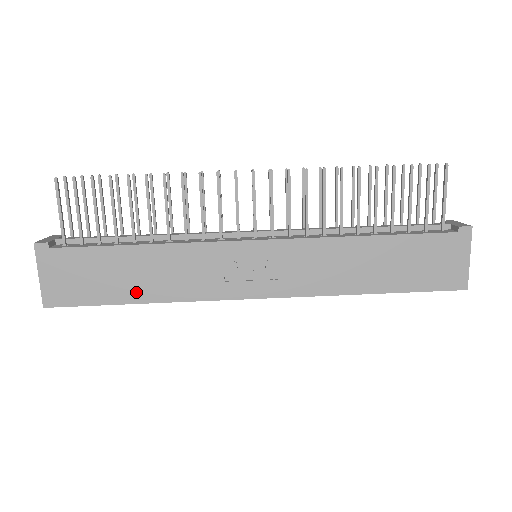
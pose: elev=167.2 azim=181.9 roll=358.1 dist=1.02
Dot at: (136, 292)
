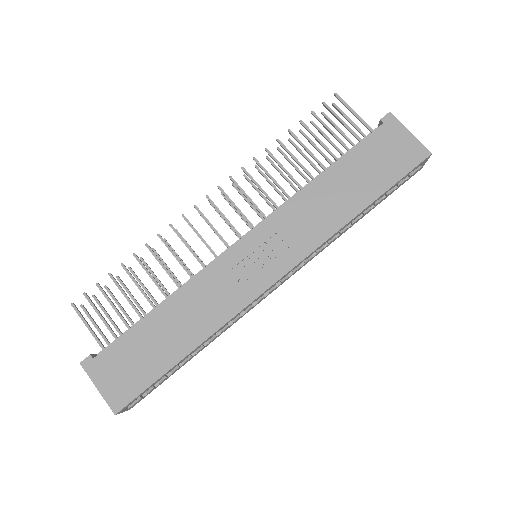
Dot at: (180, 346)
